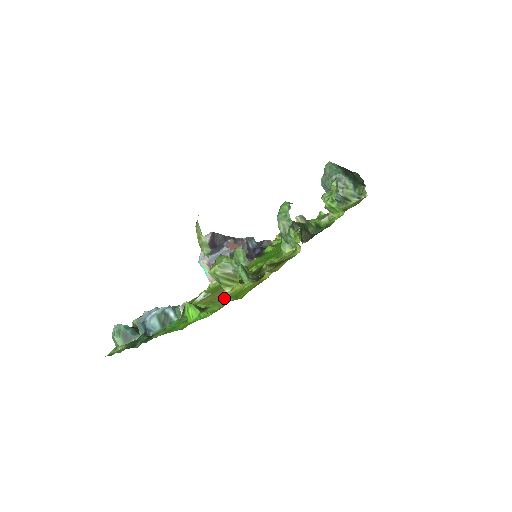
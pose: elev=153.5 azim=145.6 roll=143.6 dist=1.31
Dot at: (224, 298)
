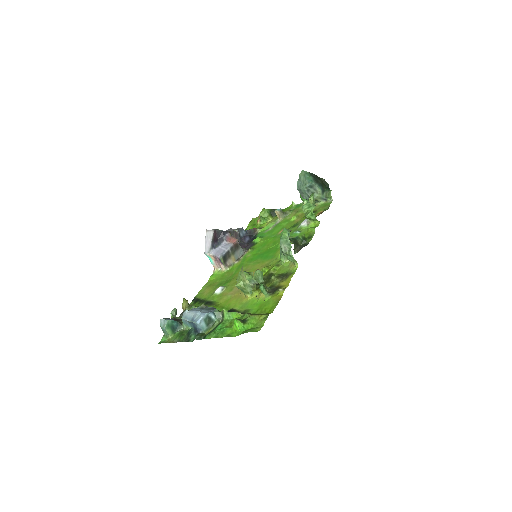
Dot at: (249, 304)
